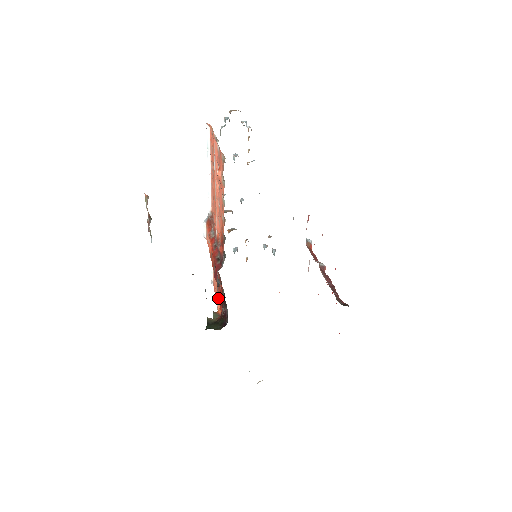
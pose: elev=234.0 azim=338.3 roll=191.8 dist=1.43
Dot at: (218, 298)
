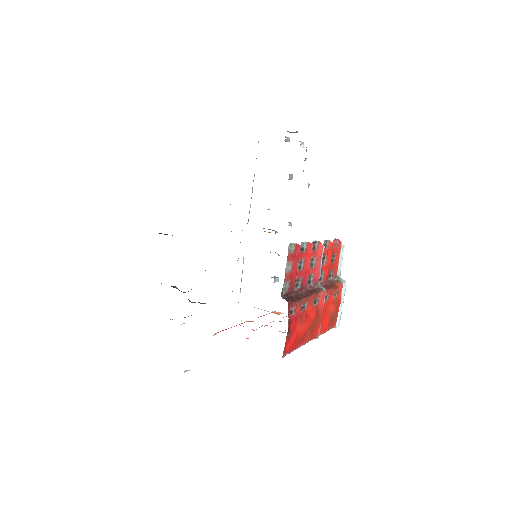
Dot at: occluded
